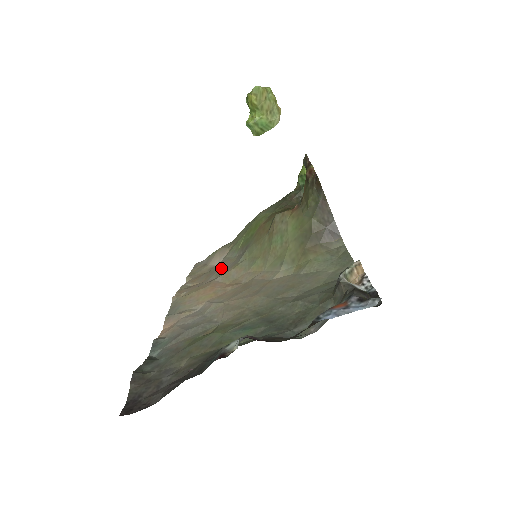
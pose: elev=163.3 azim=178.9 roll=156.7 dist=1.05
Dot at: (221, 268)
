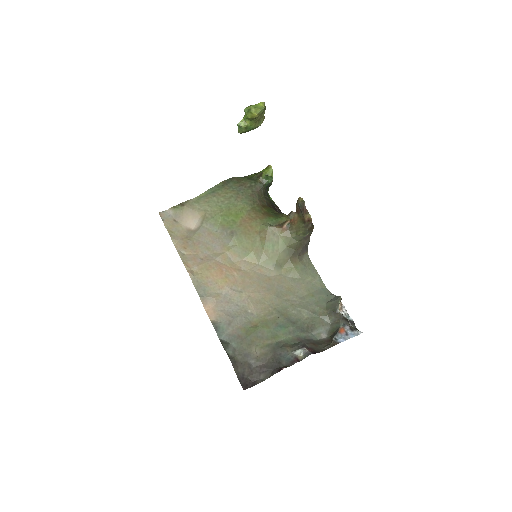
Dot at: (208, 241)
